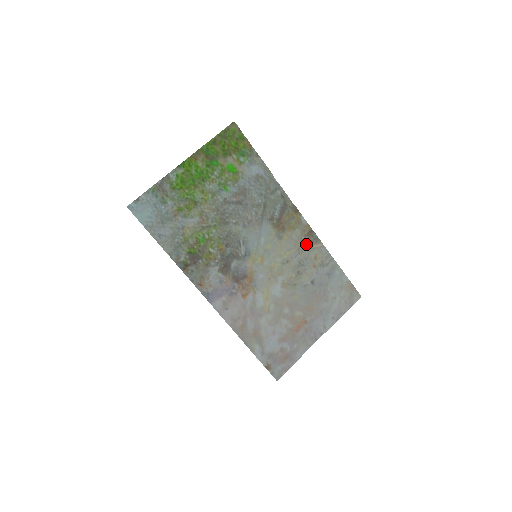
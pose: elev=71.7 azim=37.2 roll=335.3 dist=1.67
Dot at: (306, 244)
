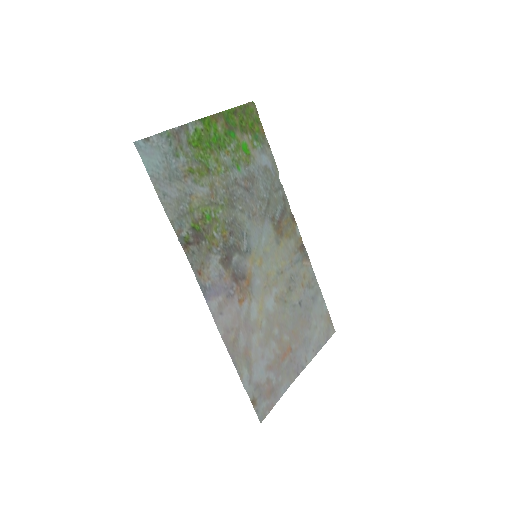
Dot at: (298, 258)
